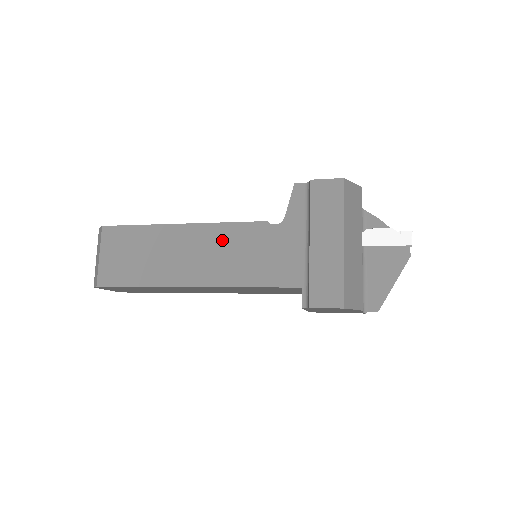
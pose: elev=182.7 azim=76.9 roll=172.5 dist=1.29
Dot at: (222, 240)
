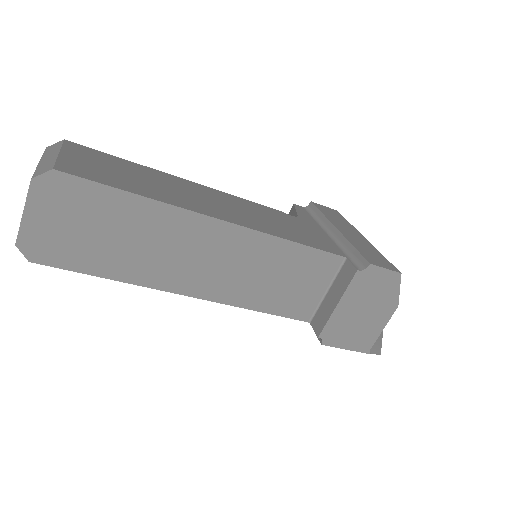
Dot at: (241, 204)
